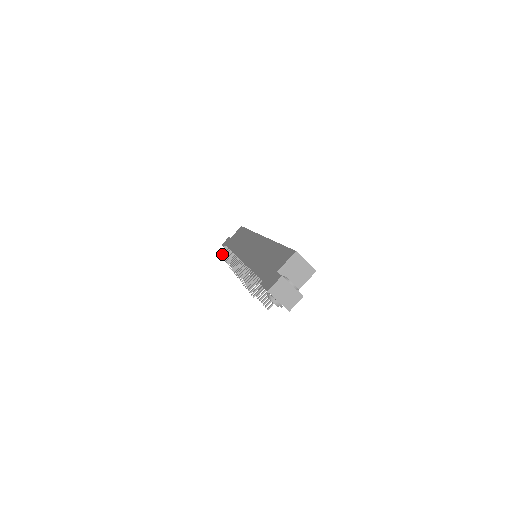
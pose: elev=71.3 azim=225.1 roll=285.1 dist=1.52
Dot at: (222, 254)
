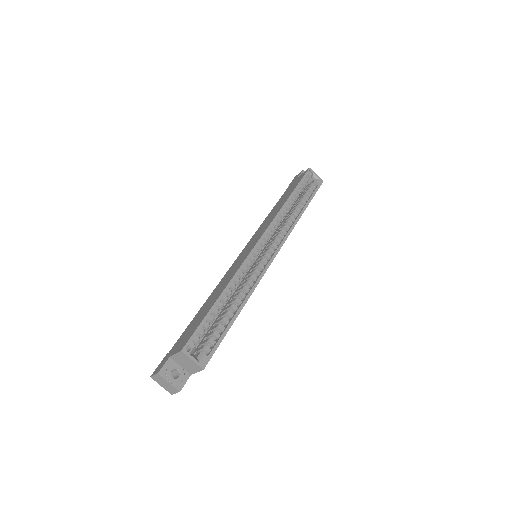
Dot at: occluded
